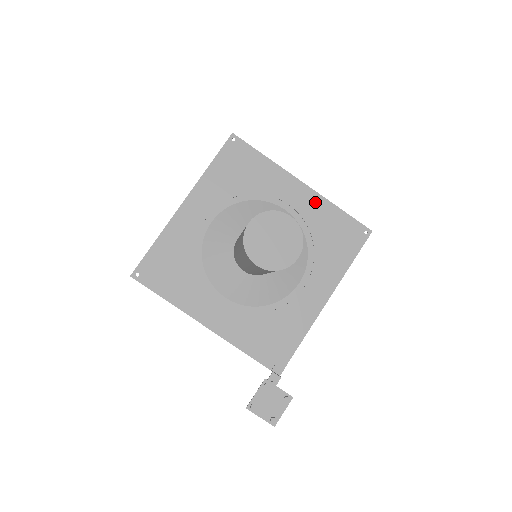
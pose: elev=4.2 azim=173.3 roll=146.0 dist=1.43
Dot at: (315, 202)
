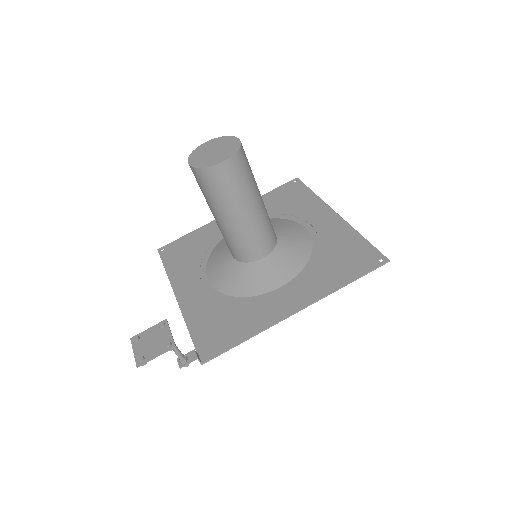
Dot at: (339, 227)
